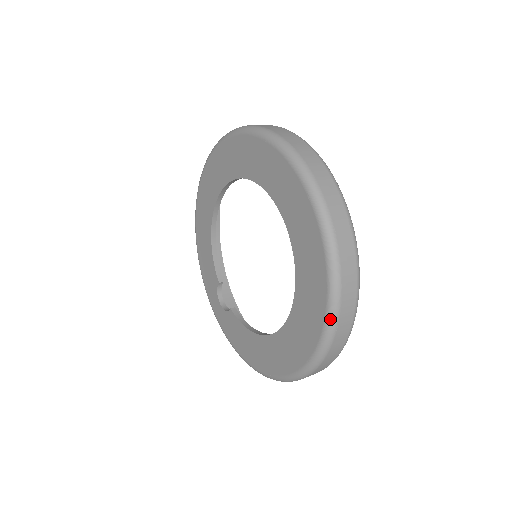
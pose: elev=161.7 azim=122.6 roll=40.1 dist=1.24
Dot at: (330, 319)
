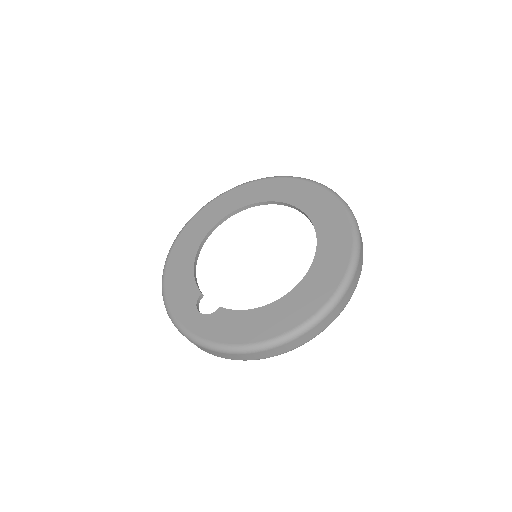
Dot at: (357, 245)
